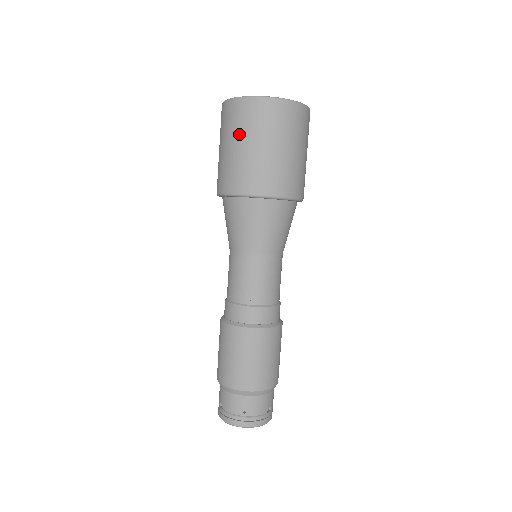
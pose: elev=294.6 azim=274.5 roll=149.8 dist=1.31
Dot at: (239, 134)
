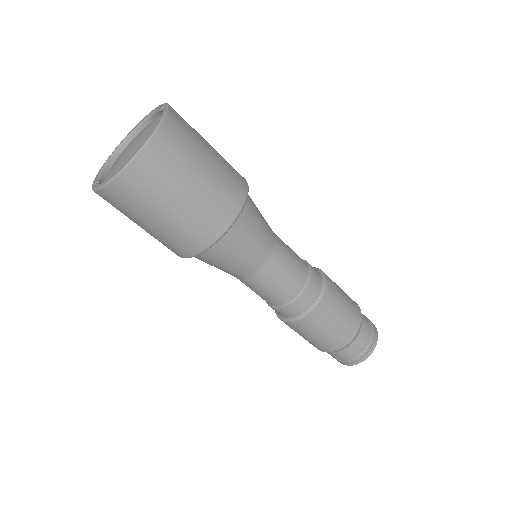
Dot at: (151, 207)
